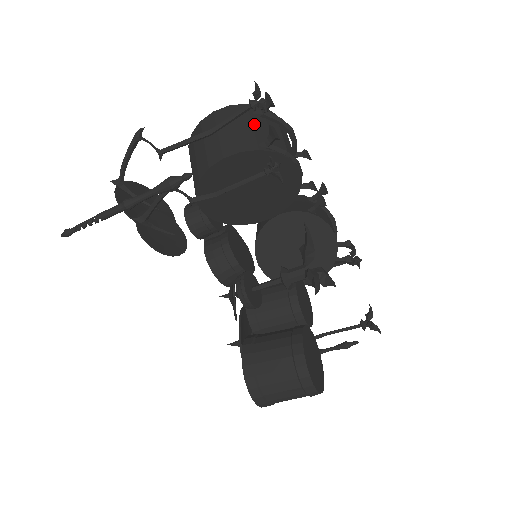
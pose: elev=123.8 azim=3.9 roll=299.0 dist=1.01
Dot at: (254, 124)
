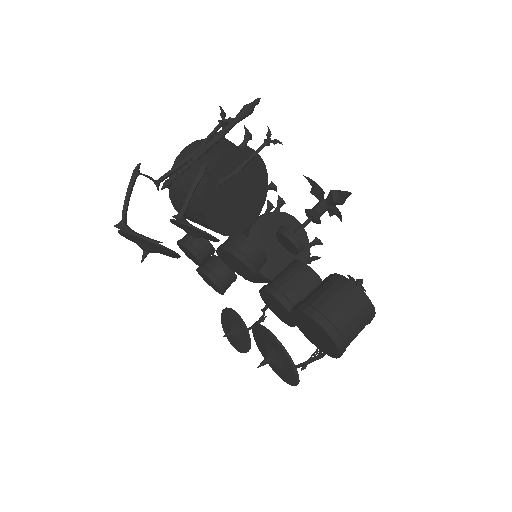
Dot at: (223, 143)
